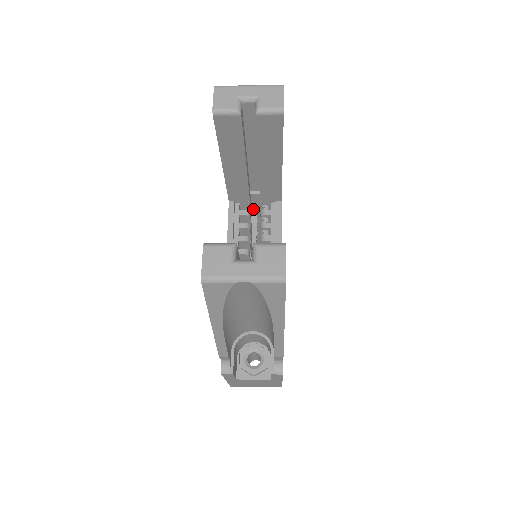
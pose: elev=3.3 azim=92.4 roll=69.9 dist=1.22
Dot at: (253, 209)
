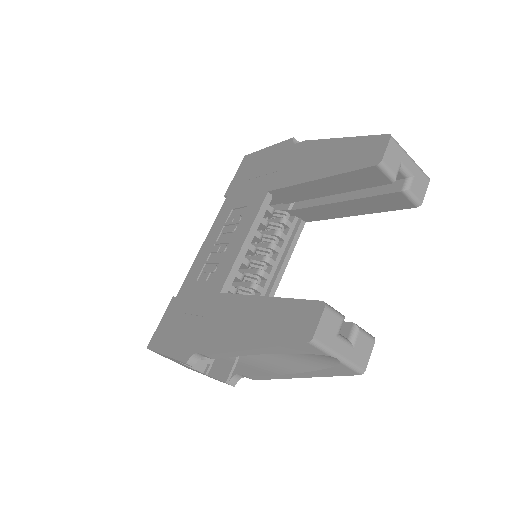
Dot at: occluded
